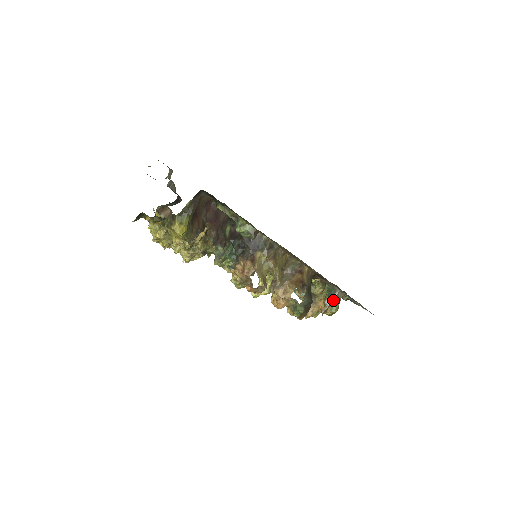
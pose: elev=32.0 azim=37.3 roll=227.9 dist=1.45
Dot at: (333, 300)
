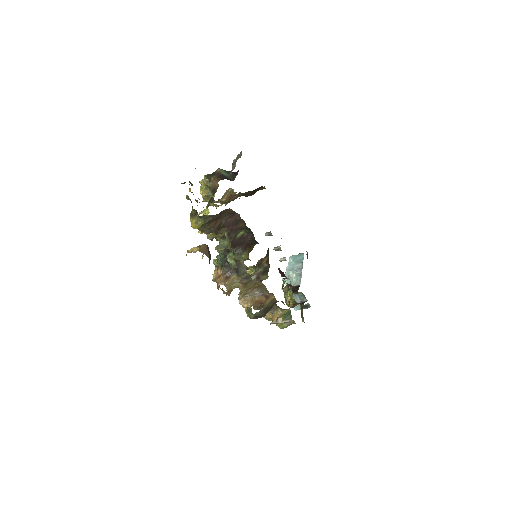
Dot at: (284, 322)
